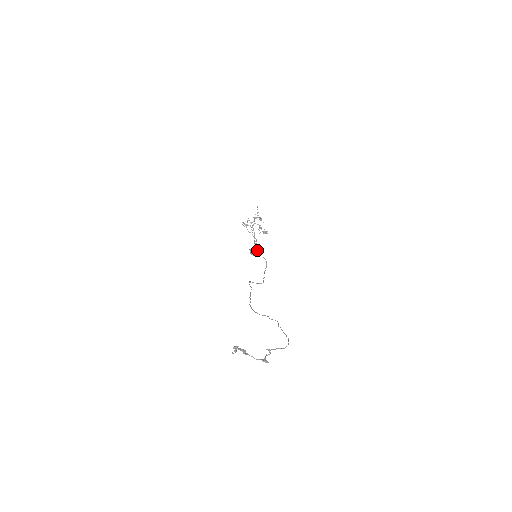
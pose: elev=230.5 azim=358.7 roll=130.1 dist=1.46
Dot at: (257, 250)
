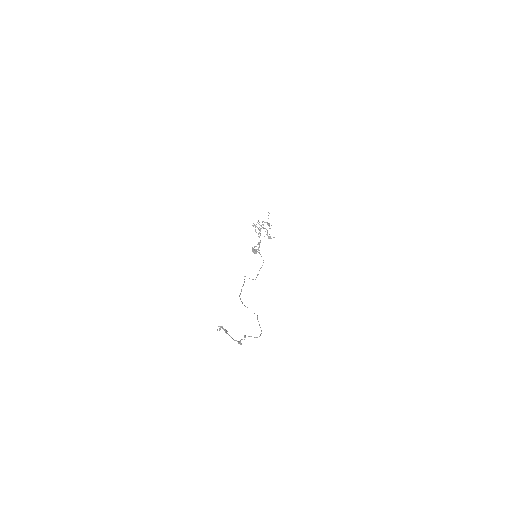
Dot at: occluded
